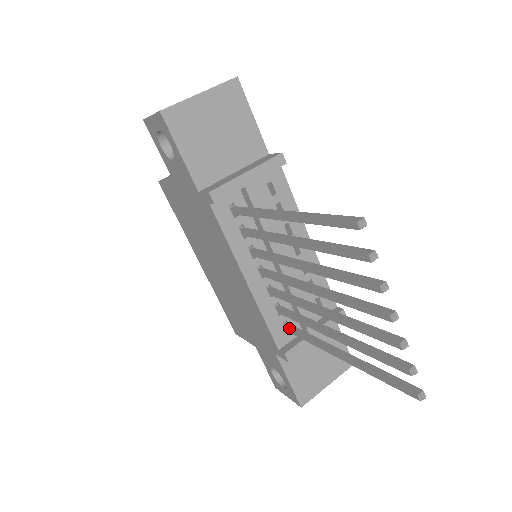
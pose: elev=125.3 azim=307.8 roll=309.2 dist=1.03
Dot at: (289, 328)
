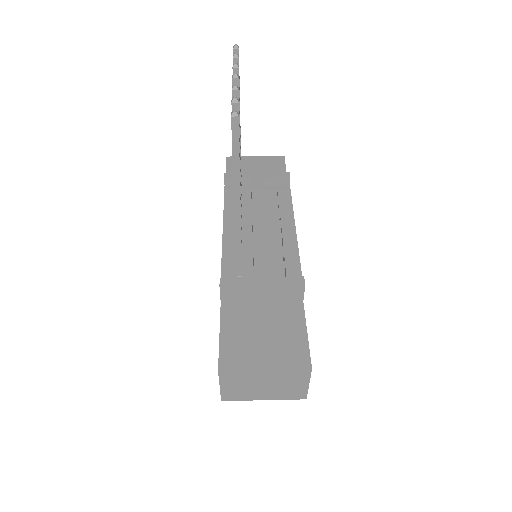
Dot at: (237, 264)
